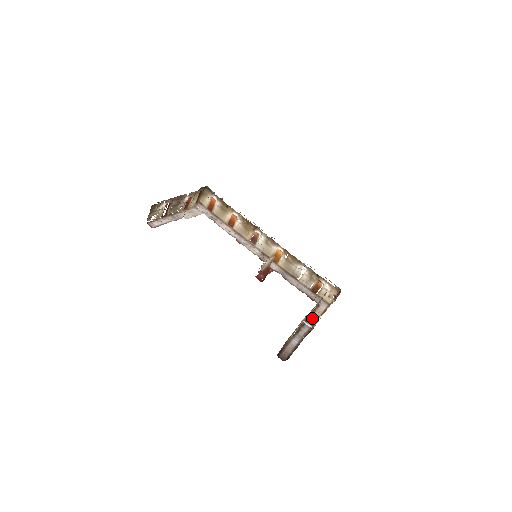
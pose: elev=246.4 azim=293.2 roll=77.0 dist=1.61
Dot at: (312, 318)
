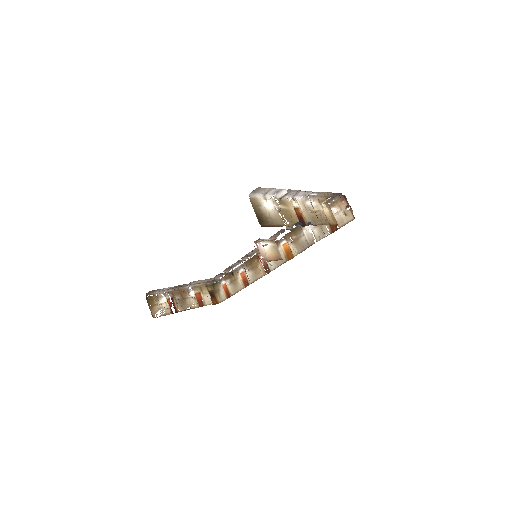
Dot at: occluded
